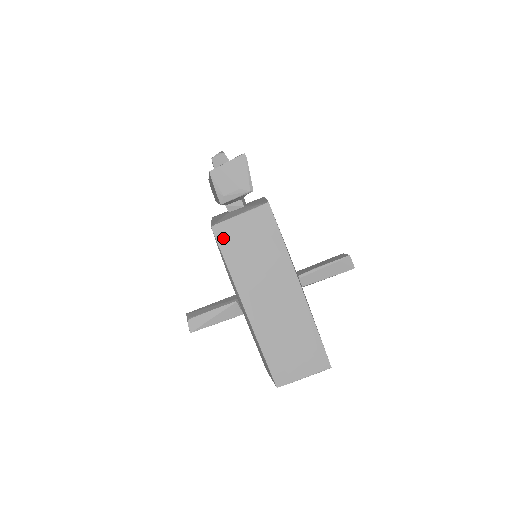
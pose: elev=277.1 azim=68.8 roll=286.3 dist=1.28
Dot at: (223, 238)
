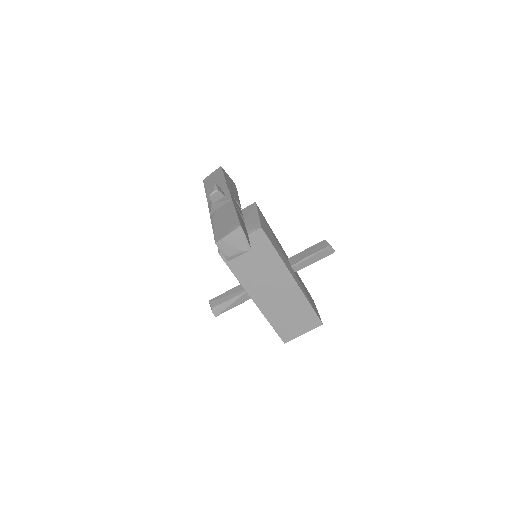
Dot at: (230, 260)
